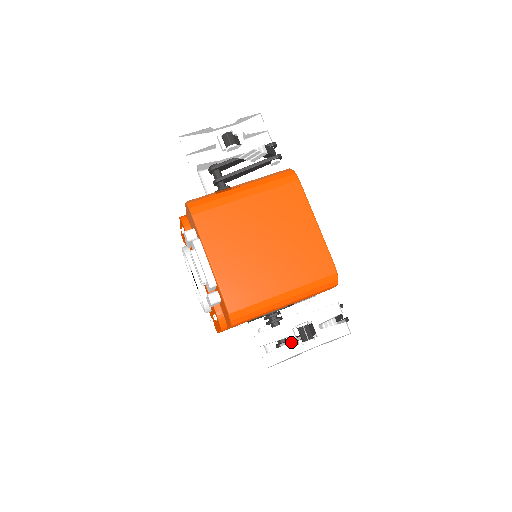
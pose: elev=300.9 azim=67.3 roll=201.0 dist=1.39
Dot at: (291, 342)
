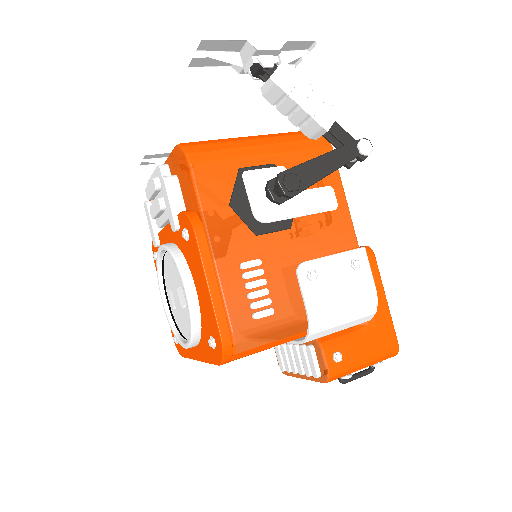
Dot at: occluded
